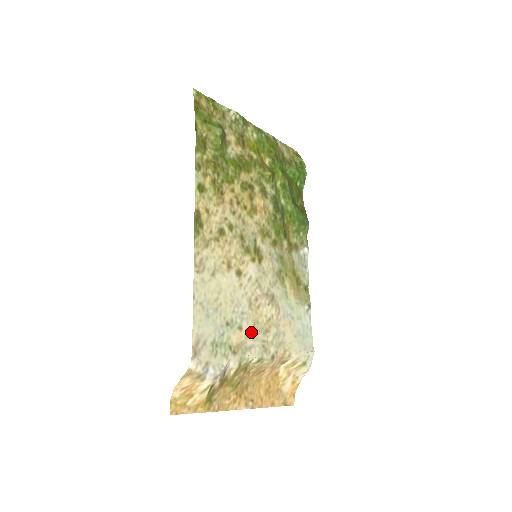
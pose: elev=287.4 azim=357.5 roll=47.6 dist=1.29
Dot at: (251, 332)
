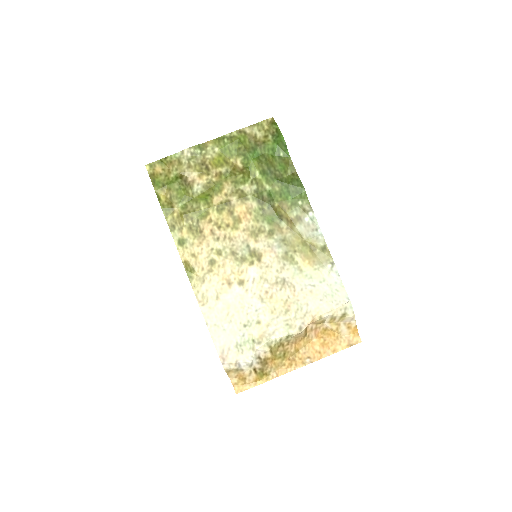
Dot at: (271, 320)
